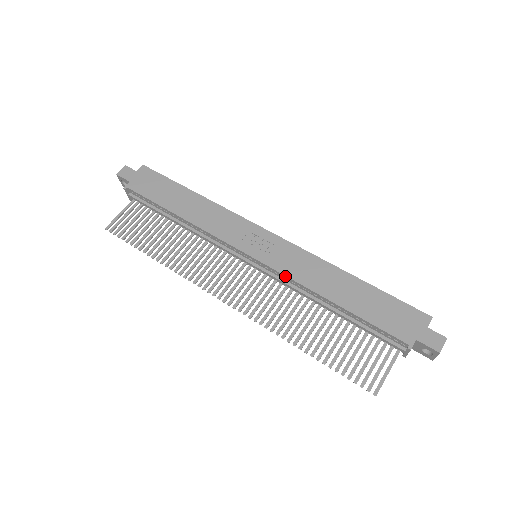
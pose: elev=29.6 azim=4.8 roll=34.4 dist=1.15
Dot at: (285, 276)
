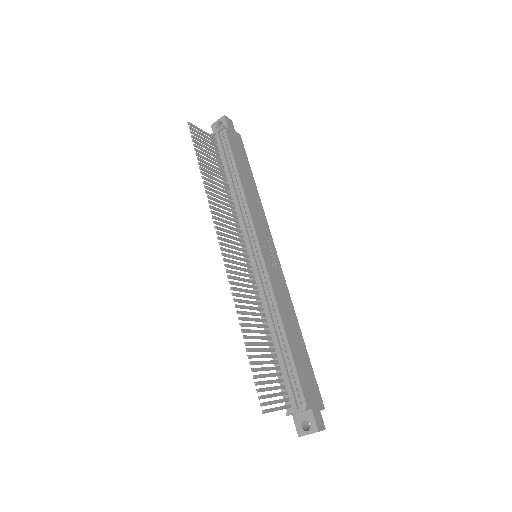
Dot at: (271, 285)
